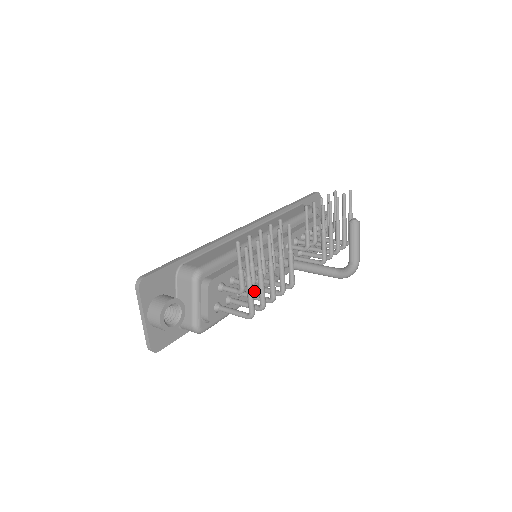
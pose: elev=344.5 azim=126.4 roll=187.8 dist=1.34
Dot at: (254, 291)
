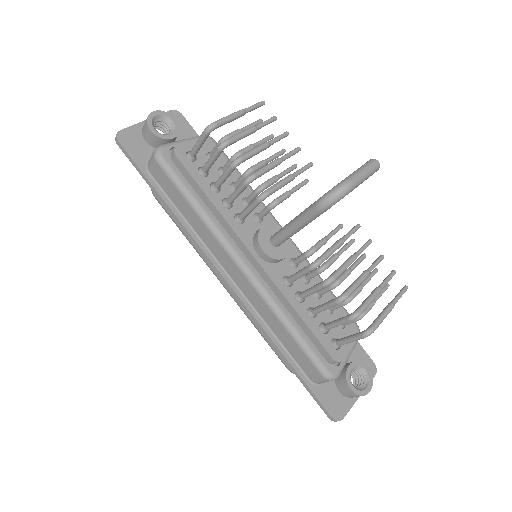
Dot at: (225, 214)
